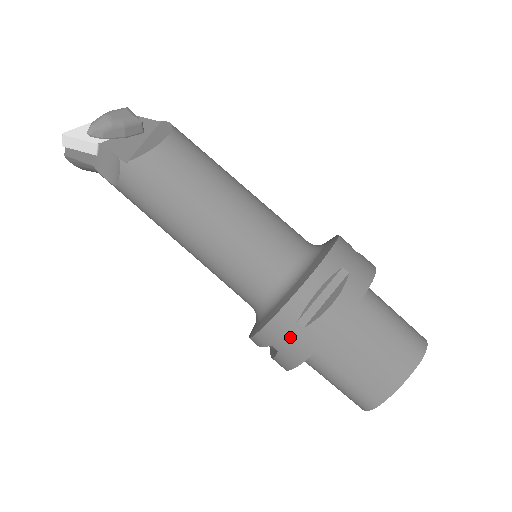
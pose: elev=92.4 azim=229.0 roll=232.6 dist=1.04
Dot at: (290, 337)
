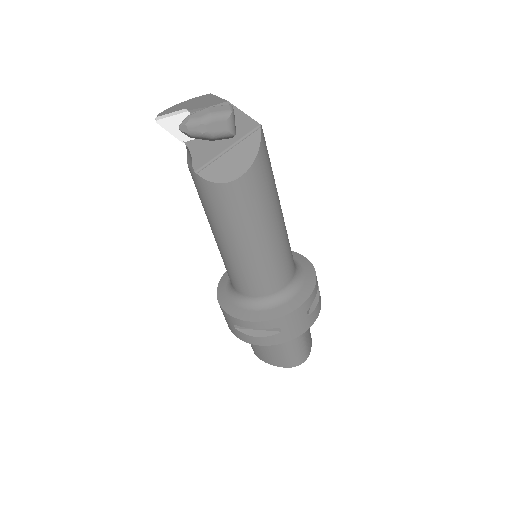
Dot at: (227, 321)
